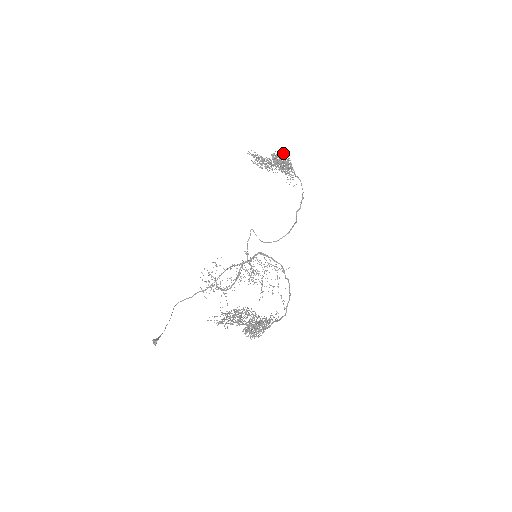
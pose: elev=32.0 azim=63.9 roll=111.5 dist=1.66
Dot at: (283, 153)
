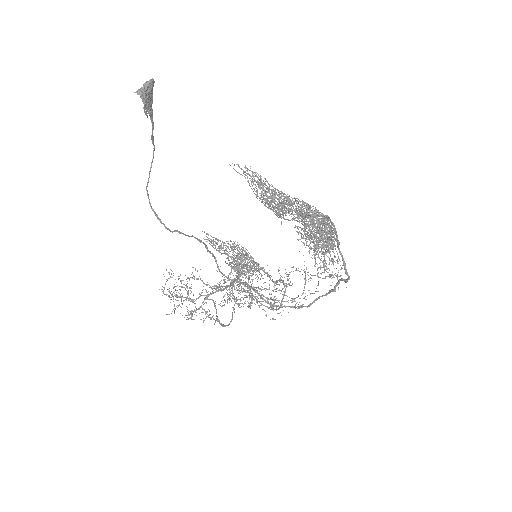
Dot at: occluded
